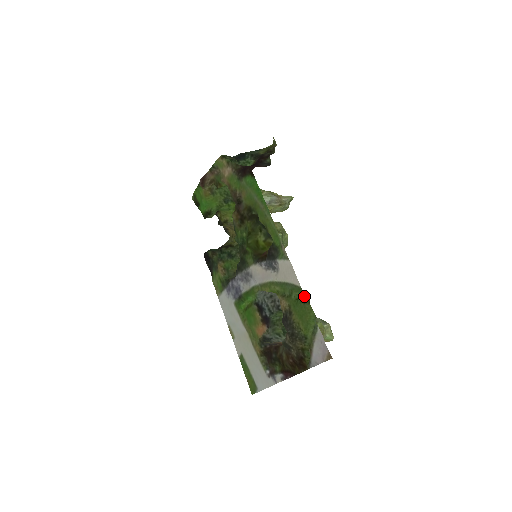
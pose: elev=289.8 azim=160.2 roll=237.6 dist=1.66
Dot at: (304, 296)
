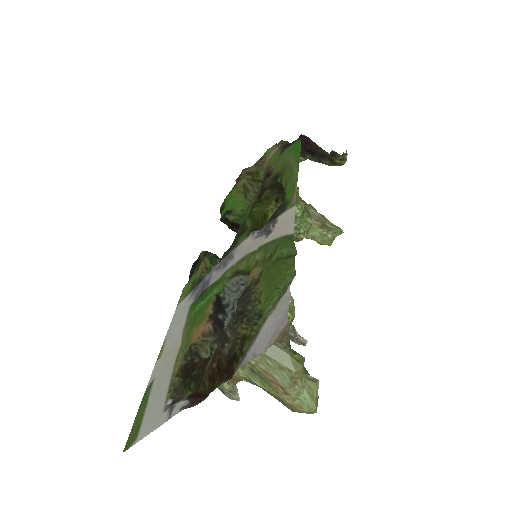
Dot at: (292, 249)
